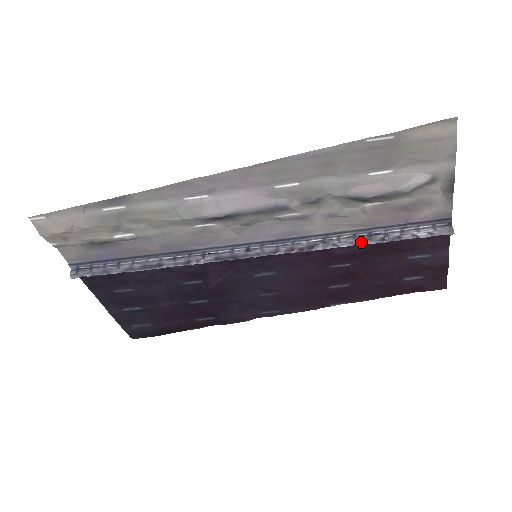
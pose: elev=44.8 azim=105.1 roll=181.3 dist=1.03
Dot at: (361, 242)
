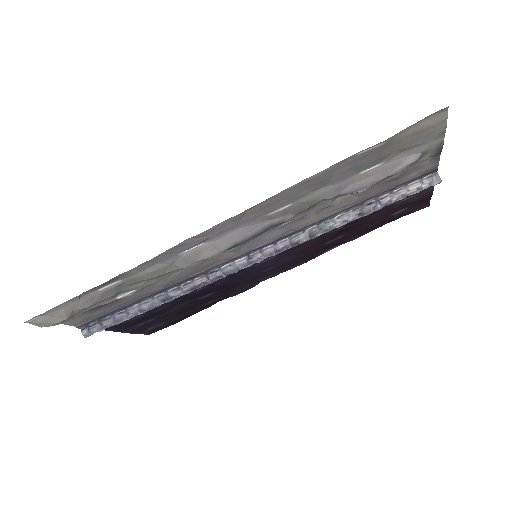
Dot at: (356, 217)
